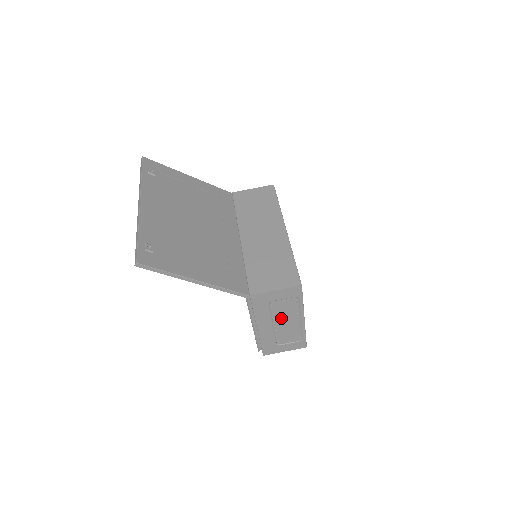
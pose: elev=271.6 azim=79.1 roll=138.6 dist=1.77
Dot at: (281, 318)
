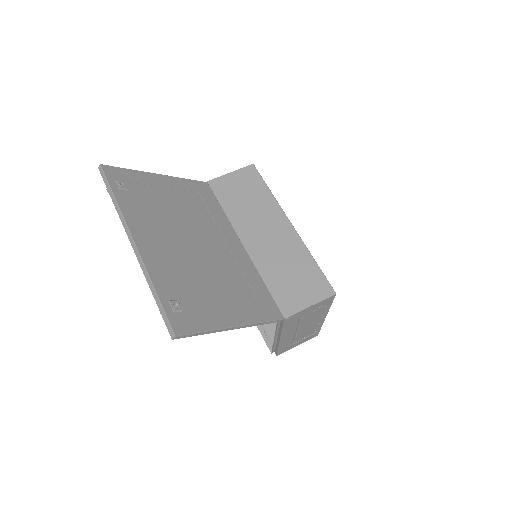
Dot at: (305, 324)
